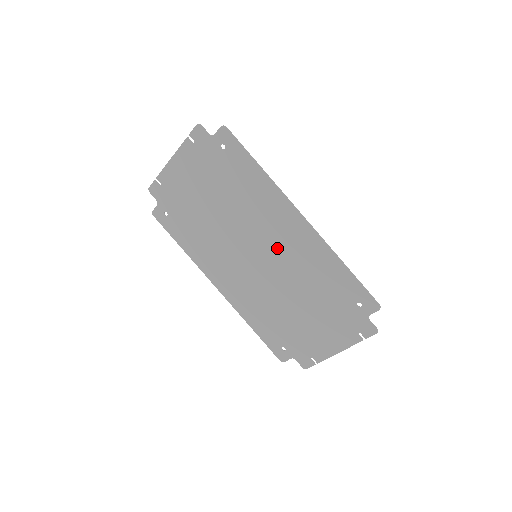
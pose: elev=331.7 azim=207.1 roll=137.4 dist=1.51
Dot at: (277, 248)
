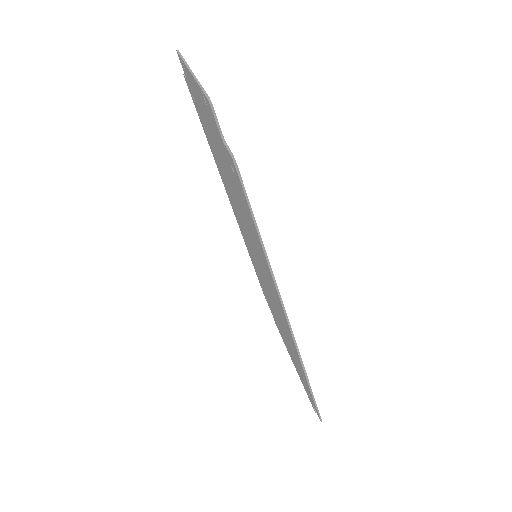
Dot at: (269, 287)
